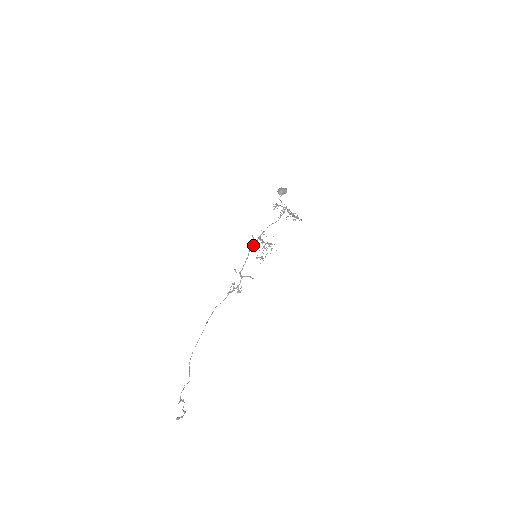
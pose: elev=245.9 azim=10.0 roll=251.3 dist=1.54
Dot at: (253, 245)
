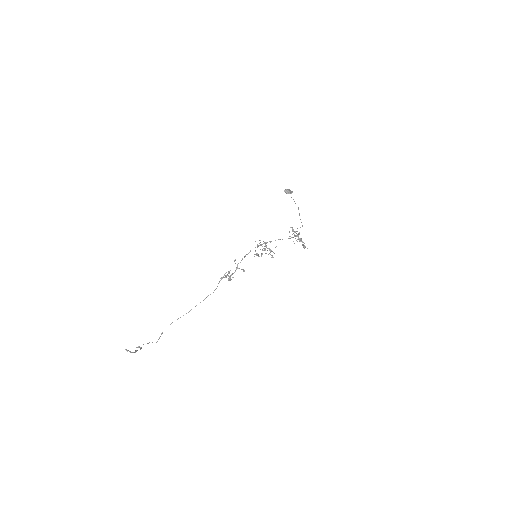
Dot at: (258, 246)
